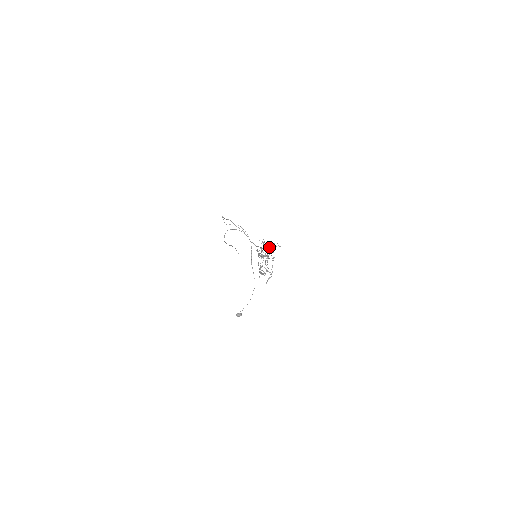
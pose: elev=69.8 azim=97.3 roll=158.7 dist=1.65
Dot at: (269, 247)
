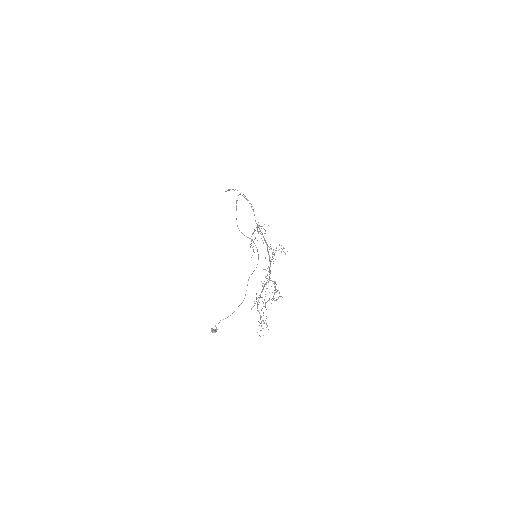
Dot at: (277, 290)
